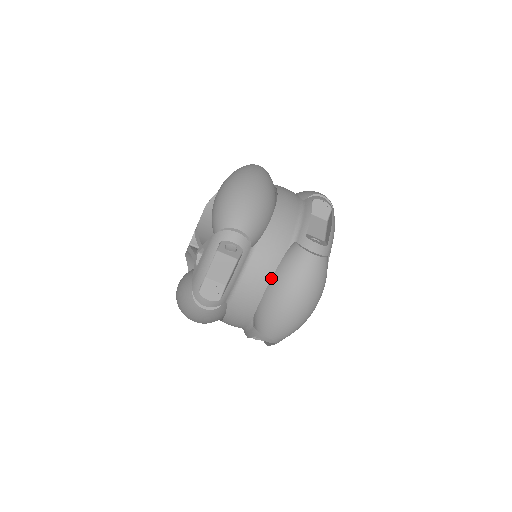
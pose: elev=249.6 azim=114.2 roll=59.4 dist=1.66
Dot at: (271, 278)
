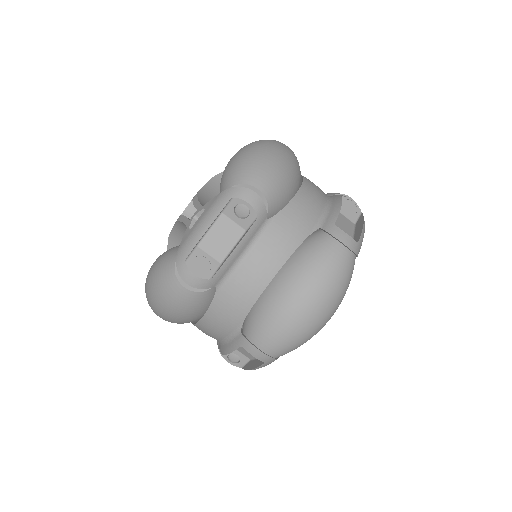
Dot at: (283, 264)
